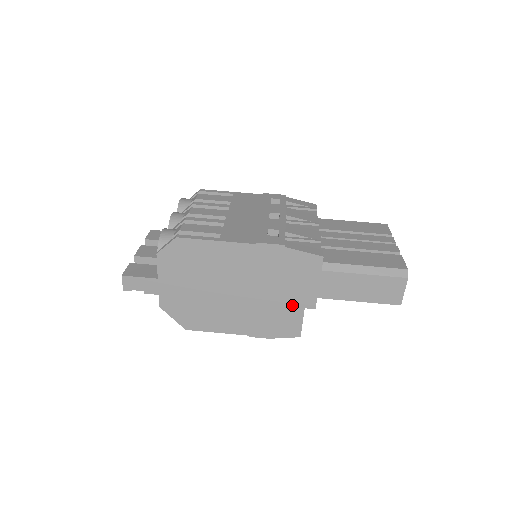
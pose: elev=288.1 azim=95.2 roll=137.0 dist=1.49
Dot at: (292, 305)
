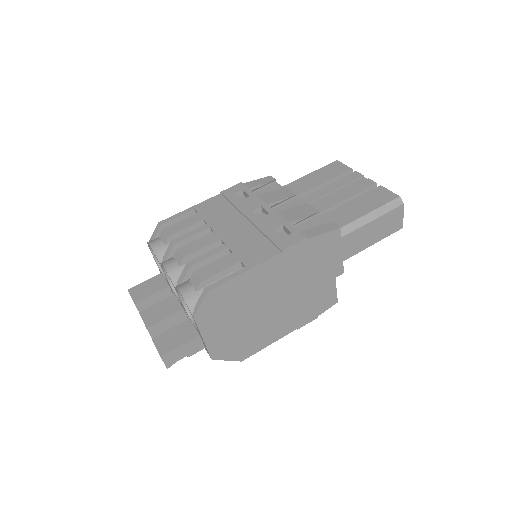
Dot at: (325, 282)
